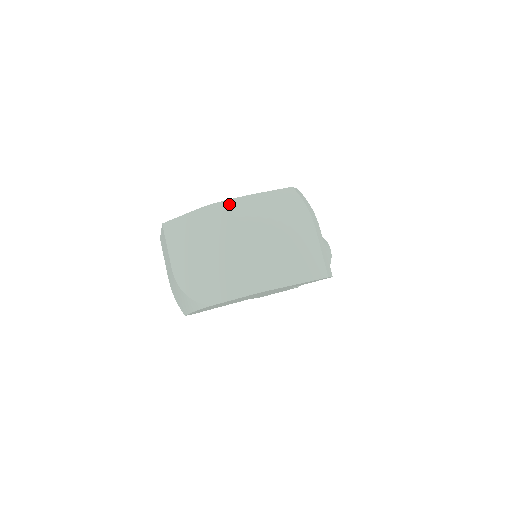
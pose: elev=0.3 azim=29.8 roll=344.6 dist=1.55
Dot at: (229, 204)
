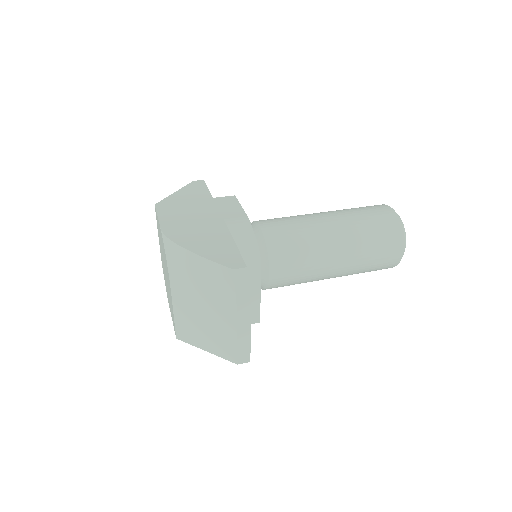
Dot at: (171, 250)
